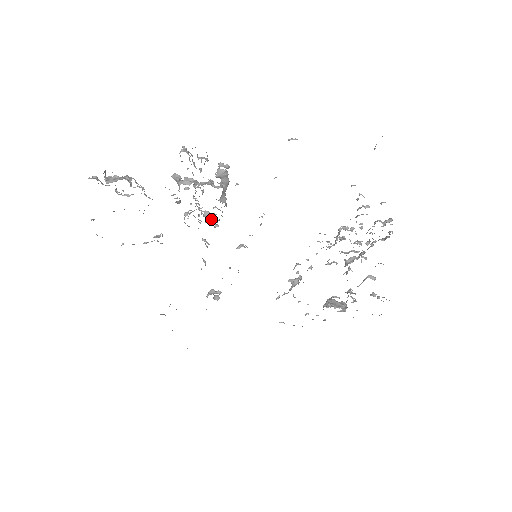
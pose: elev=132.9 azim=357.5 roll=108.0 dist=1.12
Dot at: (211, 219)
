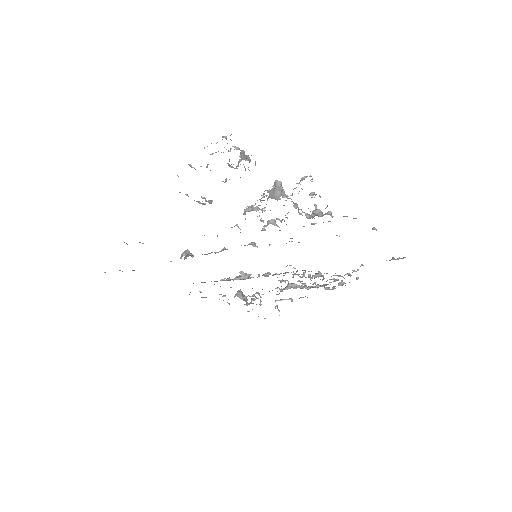
Dot at: (262, 220)
